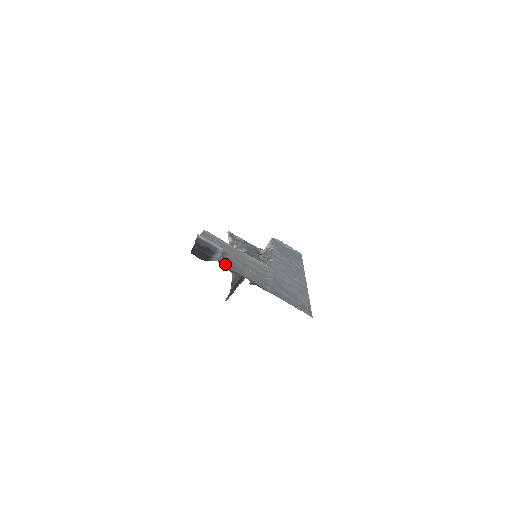
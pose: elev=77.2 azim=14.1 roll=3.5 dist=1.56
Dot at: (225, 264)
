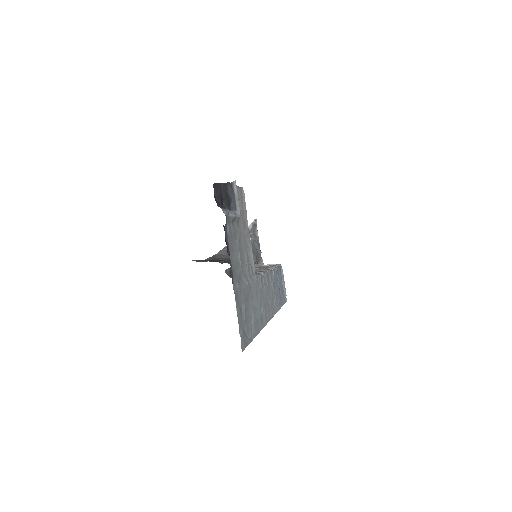
Dot at: (228, 226)
